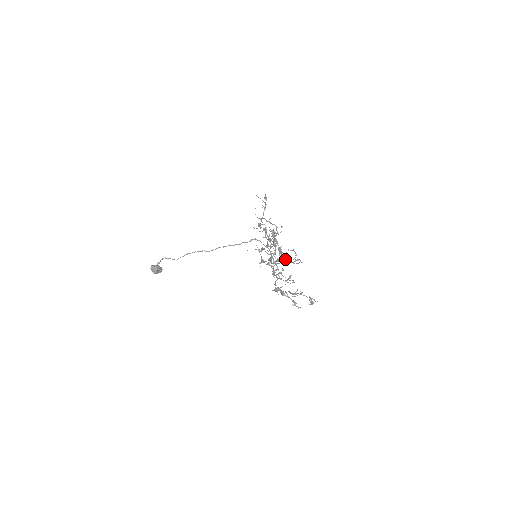
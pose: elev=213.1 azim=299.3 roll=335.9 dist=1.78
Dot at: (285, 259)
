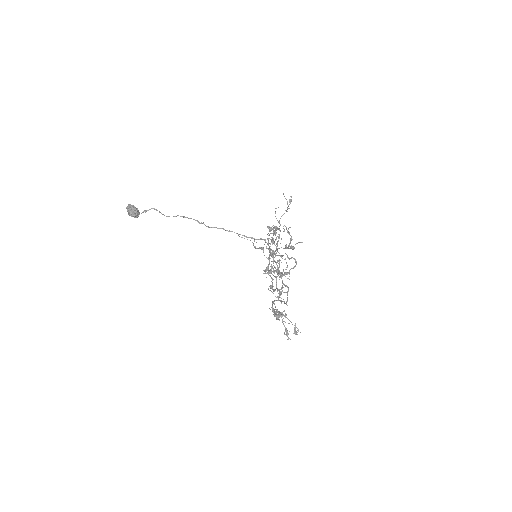
Dot at: occluded
